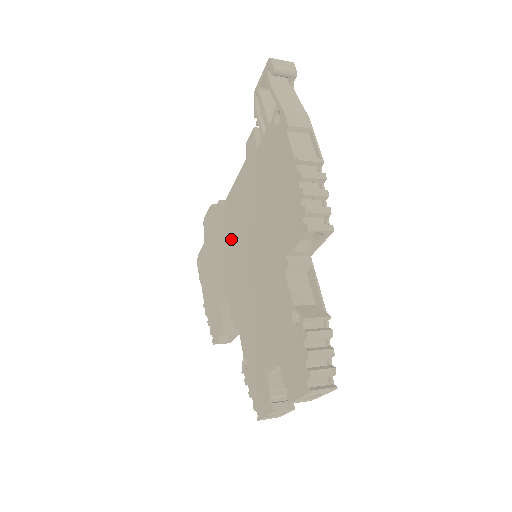
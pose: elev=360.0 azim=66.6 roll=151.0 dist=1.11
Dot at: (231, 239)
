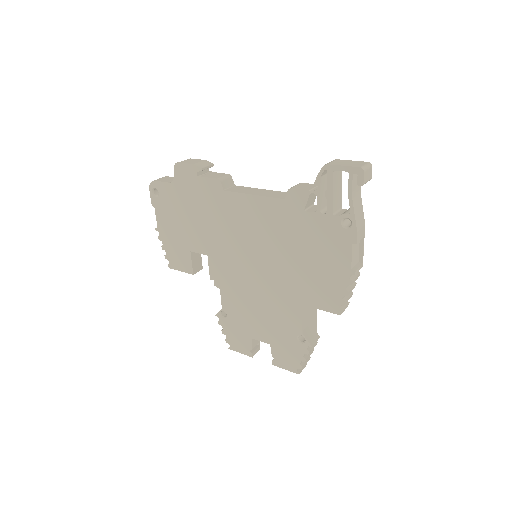
Dot at: (231, 230)
